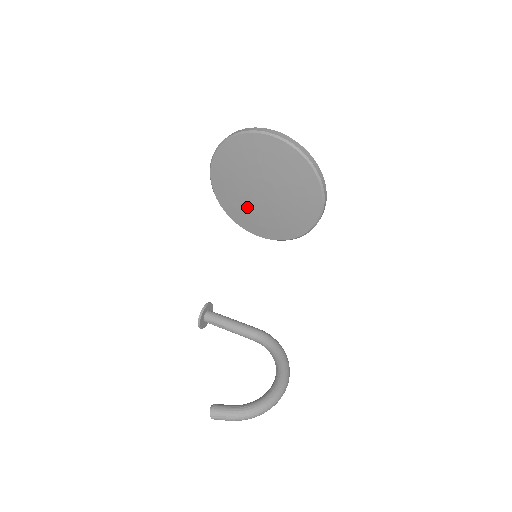
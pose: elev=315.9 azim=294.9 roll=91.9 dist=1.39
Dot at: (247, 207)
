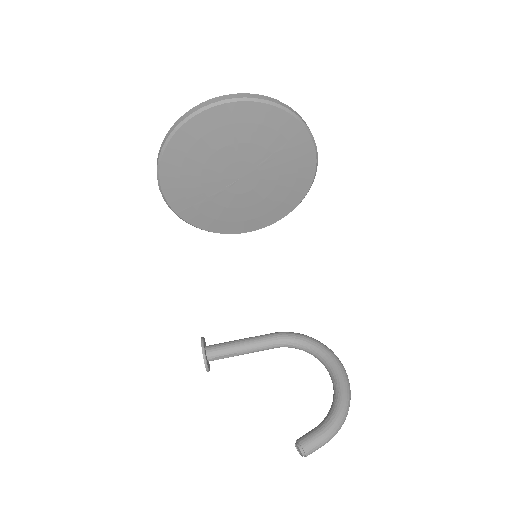
Dot at: (222, 205)
